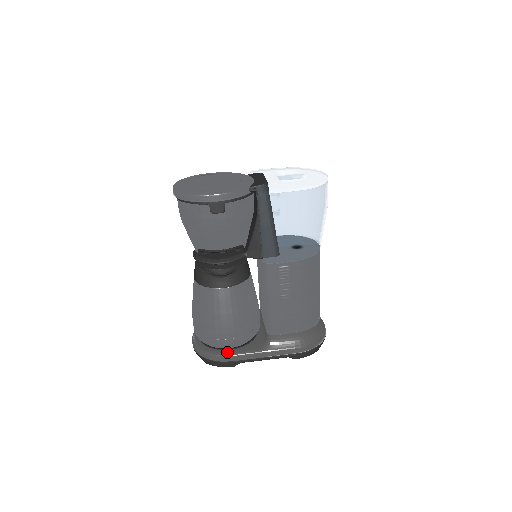
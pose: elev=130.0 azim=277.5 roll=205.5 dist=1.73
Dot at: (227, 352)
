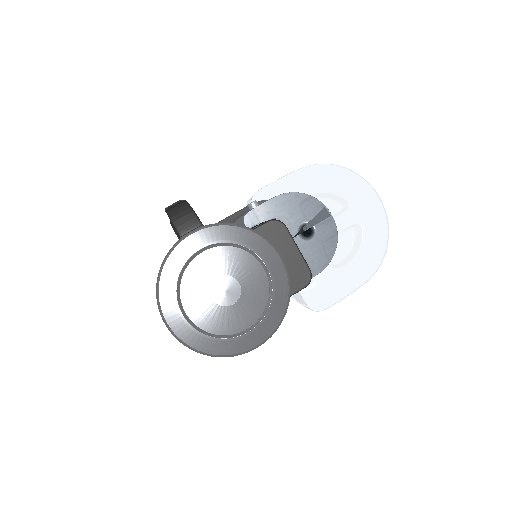
Dot at: occluded
